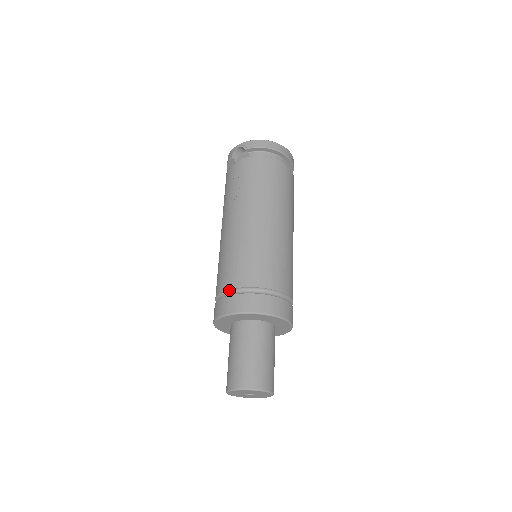
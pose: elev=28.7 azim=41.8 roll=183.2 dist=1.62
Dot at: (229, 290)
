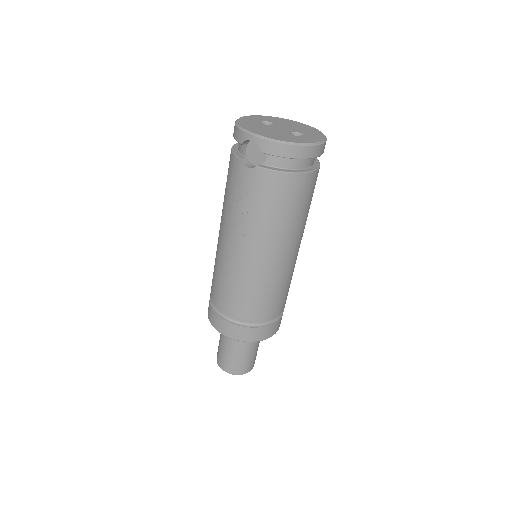
Dot at: (226, 314)
